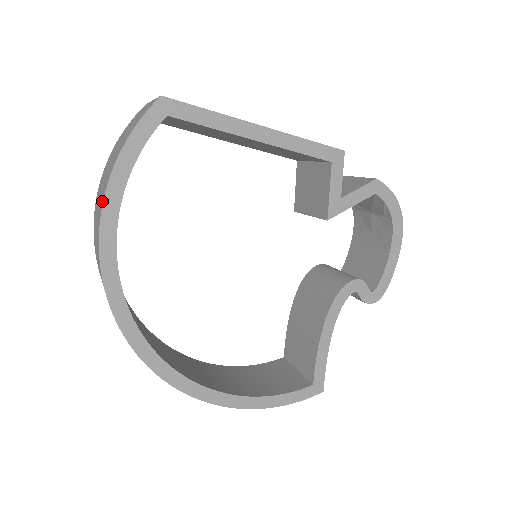
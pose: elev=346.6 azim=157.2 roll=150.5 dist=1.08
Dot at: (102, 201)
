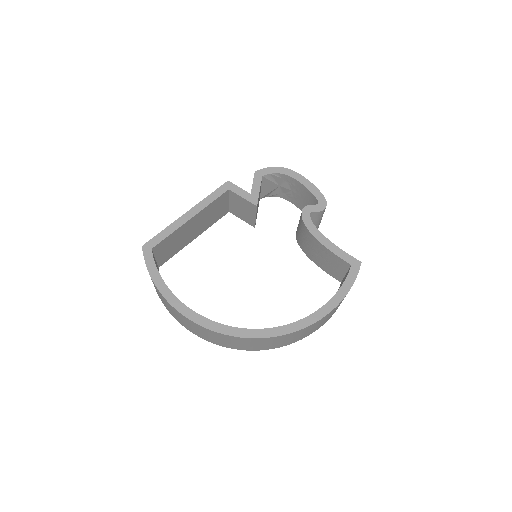
Dot at: (166, 301)
